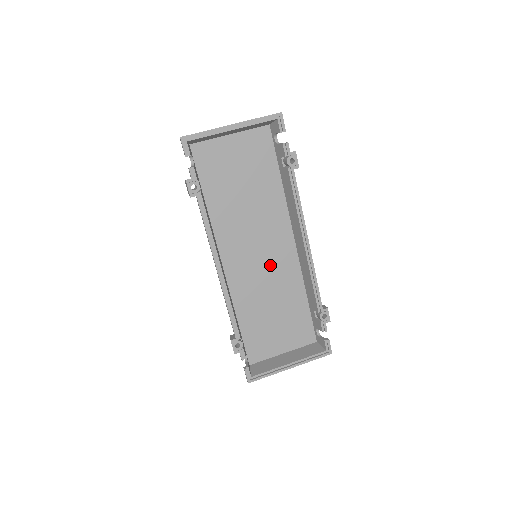
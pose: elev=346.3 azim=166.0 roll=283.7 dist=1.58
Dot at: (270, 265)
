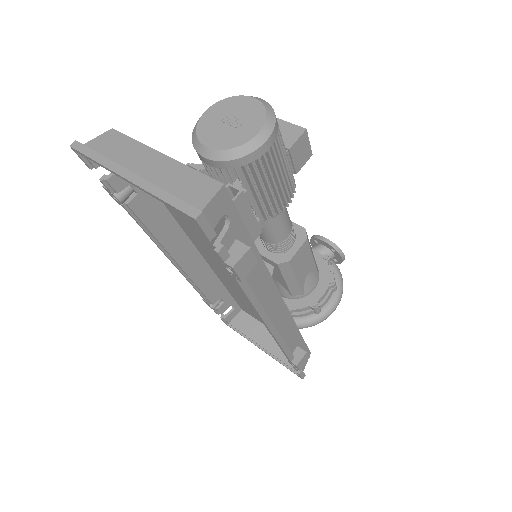
Dot at: occluded
